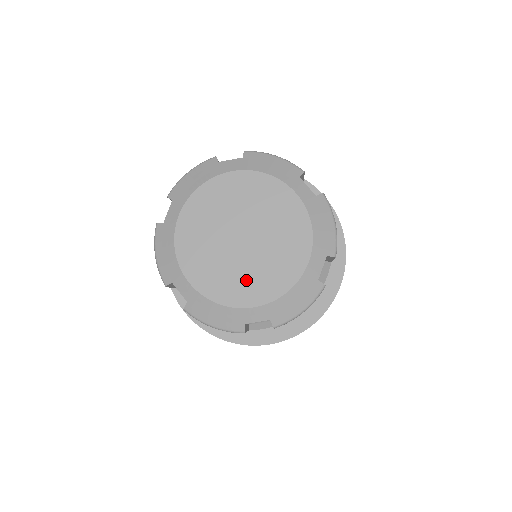
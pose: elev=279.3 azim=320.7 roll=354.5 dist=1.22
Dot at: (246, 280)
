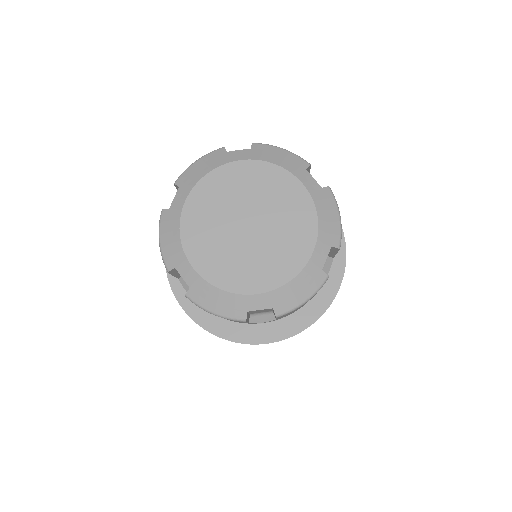
Dot at: (286, 244)
